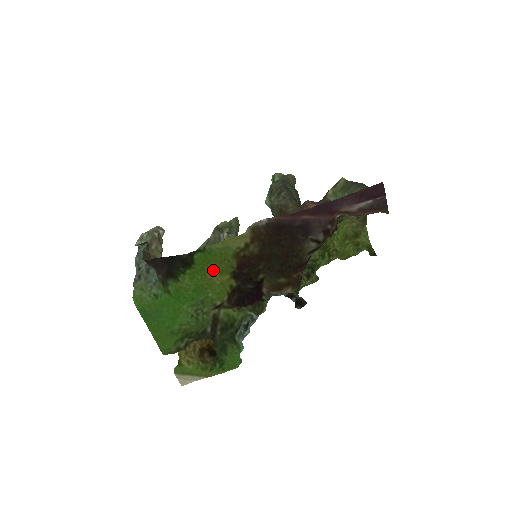
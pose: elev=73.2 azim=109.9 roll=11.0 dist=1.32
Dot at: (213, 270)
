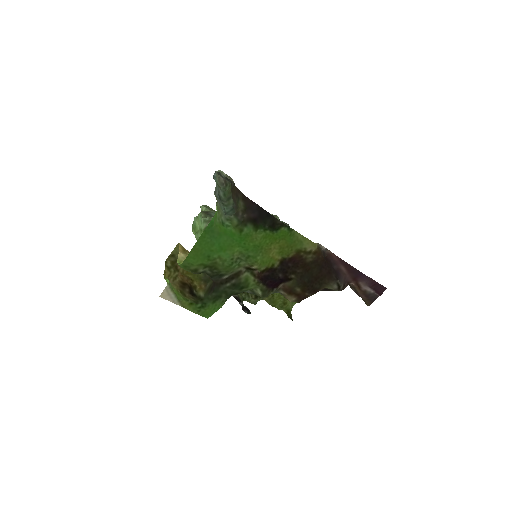
Dot at: (279, 246)
